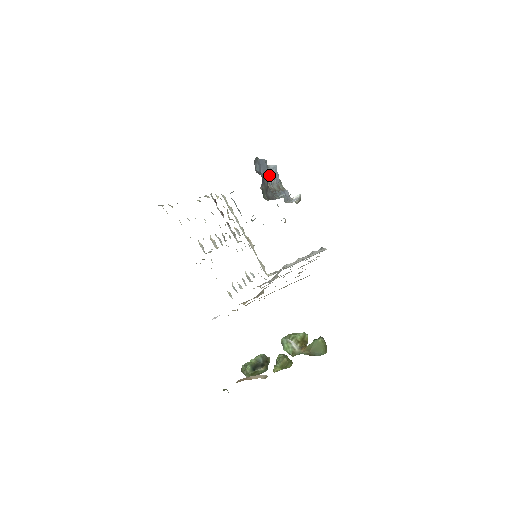
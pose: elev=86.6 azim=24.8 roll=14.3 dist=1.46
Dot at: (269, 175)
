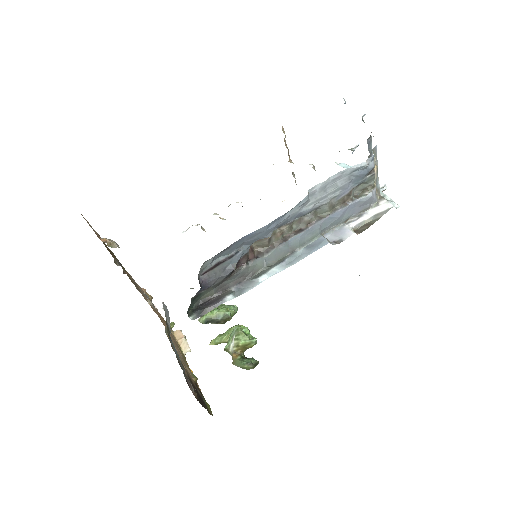
Dot at: (306, 206)
